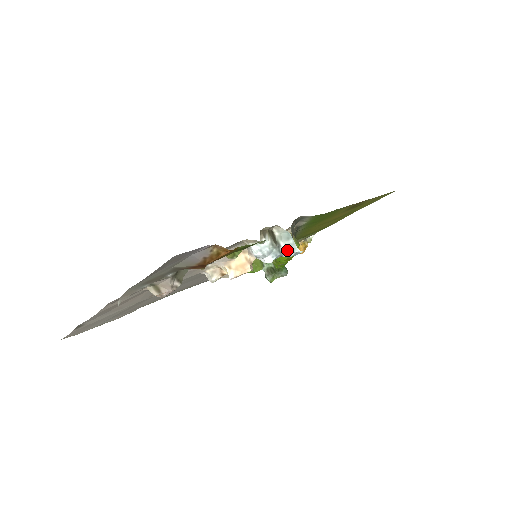
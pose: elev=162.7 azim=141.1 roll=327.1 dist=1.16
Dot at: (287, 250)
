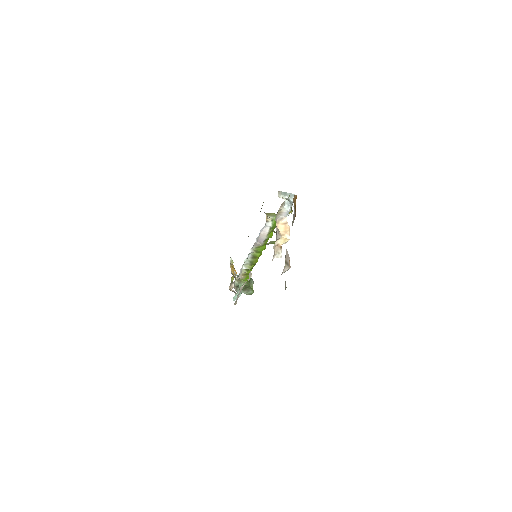
Dot at: (292, 198)
